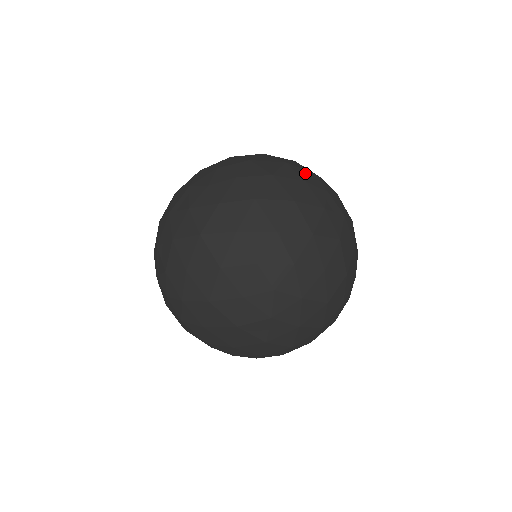
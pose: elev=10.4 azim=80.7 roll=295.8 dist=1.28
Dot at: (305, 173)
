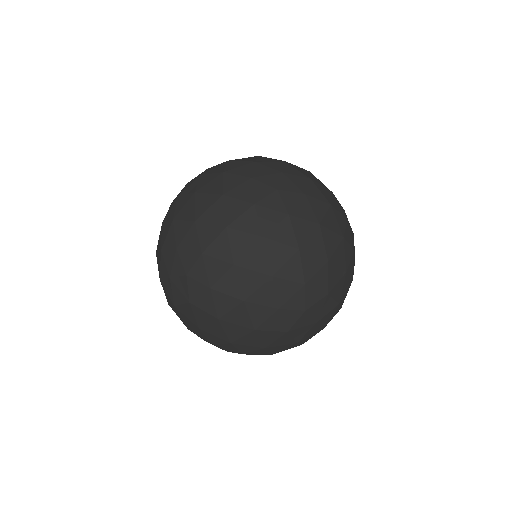
Dot at: (266, 171)
